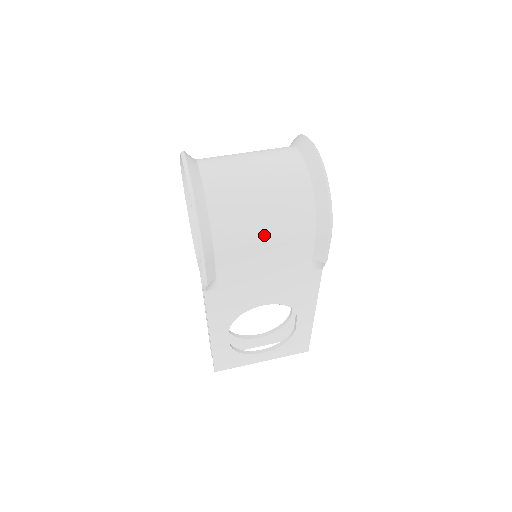
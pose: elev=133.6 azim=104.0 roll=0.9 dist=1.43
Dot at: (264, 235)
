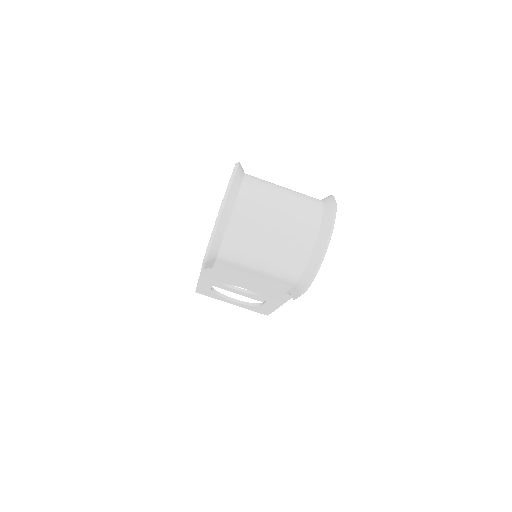
Dot at: (257, 267)
